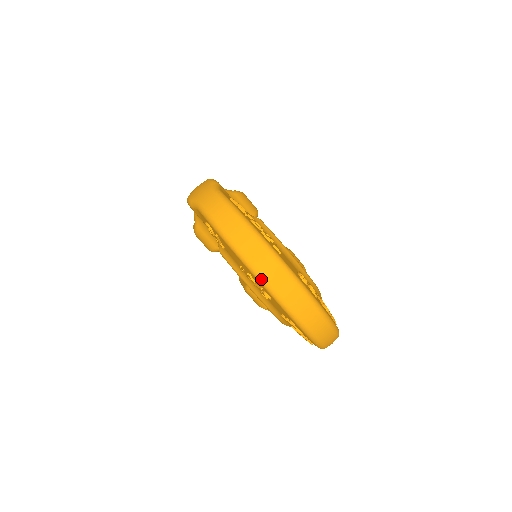
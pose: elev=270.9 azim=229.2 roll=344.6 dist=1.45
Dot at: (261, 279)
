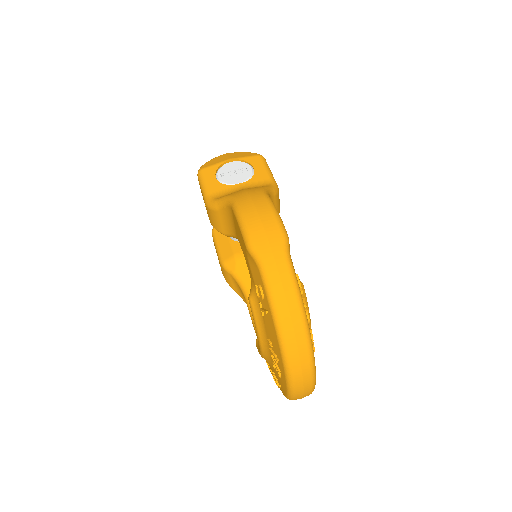
Dot at: (289, 377)
